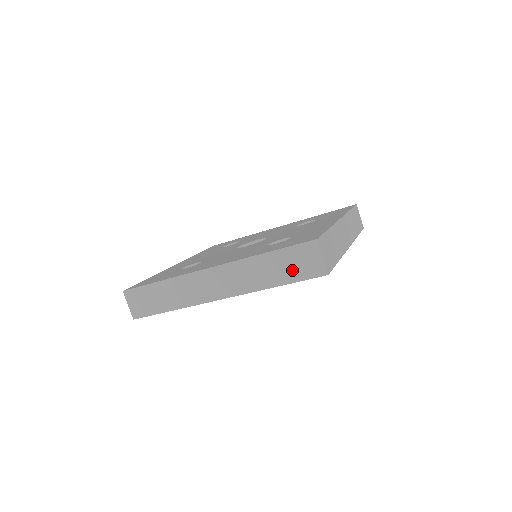
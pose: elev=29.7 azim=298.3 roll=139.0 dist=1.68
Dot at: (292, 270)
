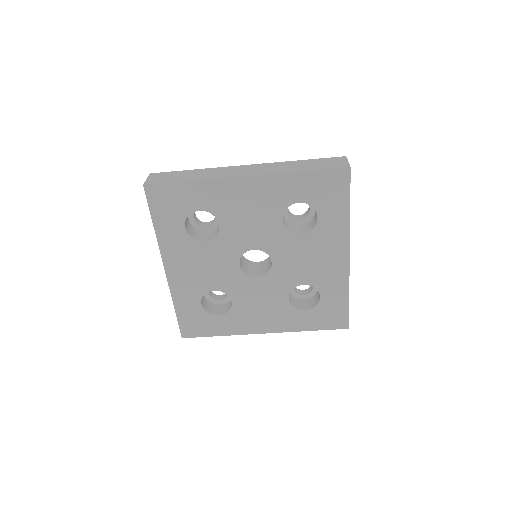
Dot at: (320, 165)
